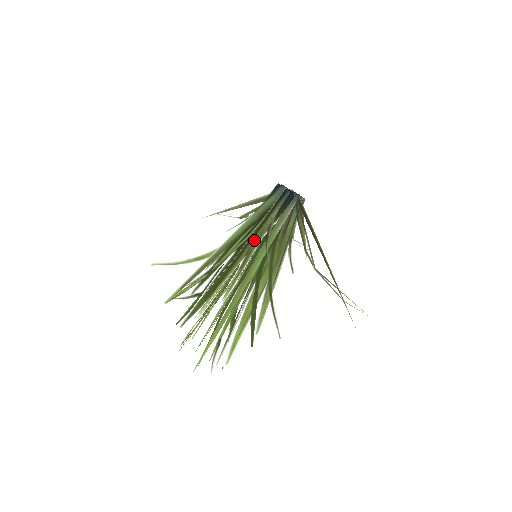
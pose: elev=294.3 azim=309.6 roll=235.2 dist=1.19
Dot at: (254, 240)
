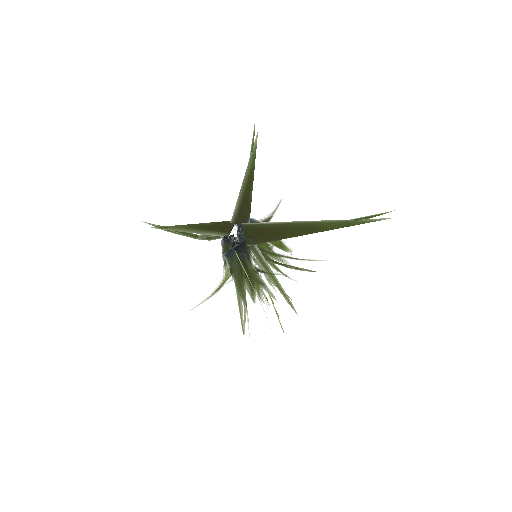
Dot at: (255, 280)
